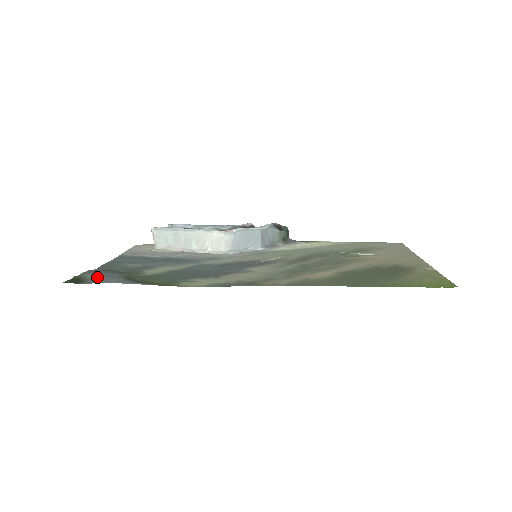
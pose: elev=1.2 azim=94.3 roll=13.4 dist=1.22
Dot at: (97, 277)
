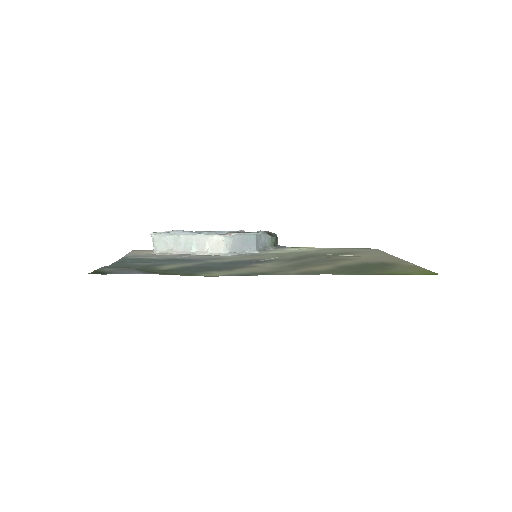
Dot at: (117, 270)
